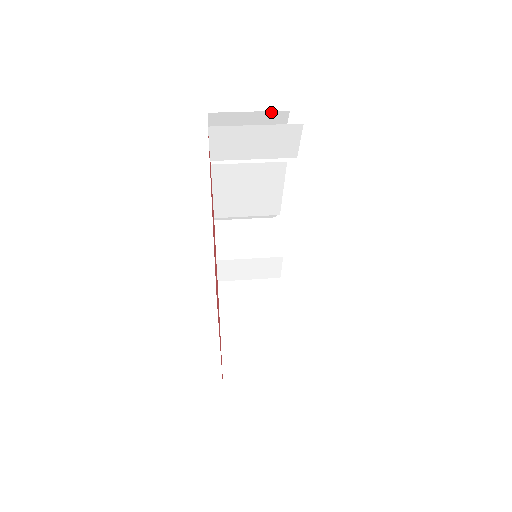
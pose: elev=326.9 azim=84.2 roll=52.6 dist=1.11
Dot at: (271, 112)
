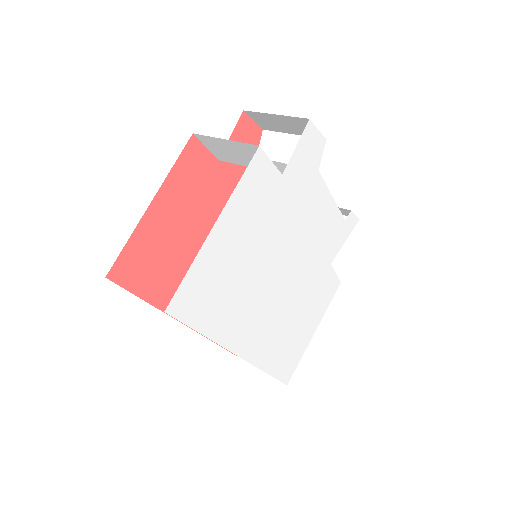
Dot at: (294, 117)
